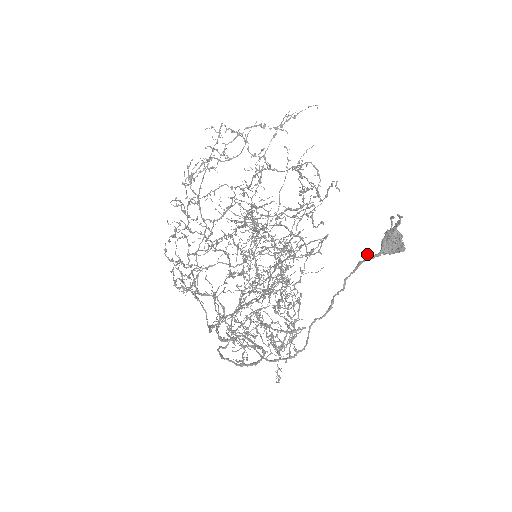
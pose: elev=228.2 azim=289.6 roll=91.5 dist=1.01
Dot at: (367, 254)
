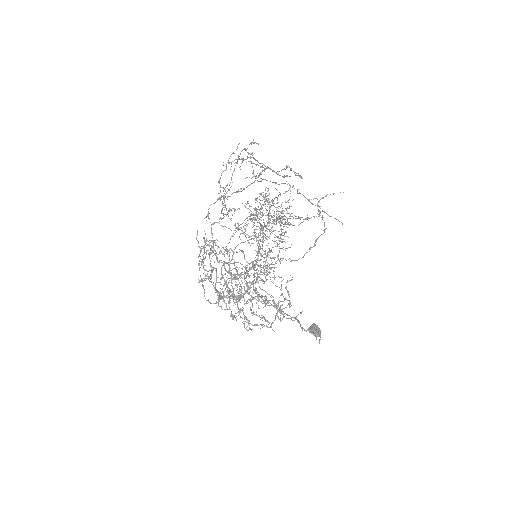
Dot at: (301, 328)
